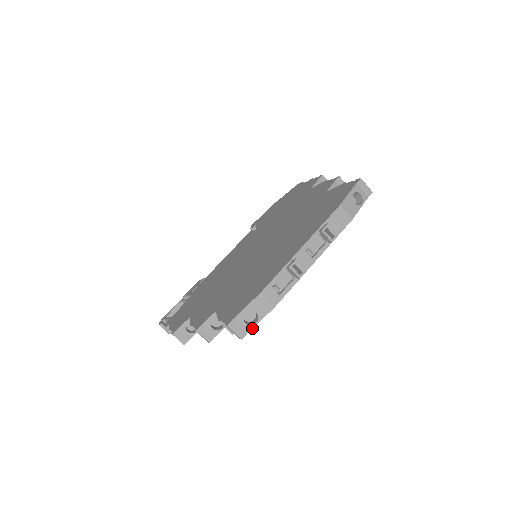
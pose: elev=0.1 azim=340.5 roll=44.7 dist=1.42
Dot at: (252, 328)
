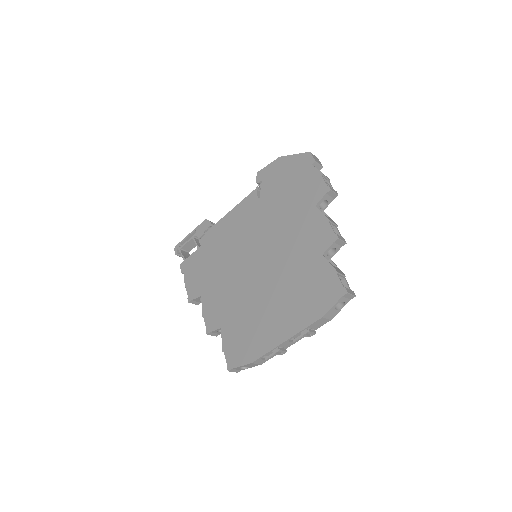
Dot at: occluded
